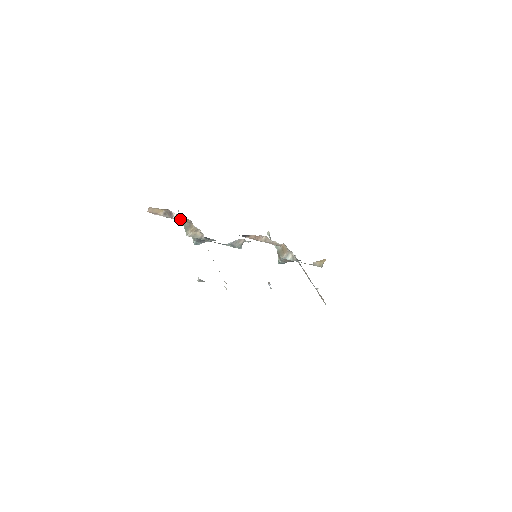
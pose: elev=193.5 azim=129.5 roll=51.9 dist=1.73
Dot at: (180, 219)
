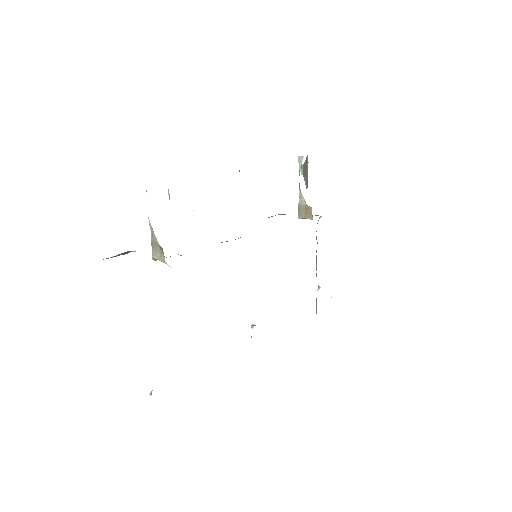
Dot at: occluded
